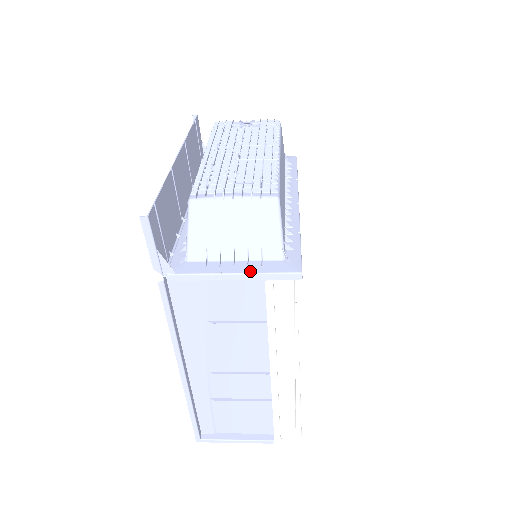
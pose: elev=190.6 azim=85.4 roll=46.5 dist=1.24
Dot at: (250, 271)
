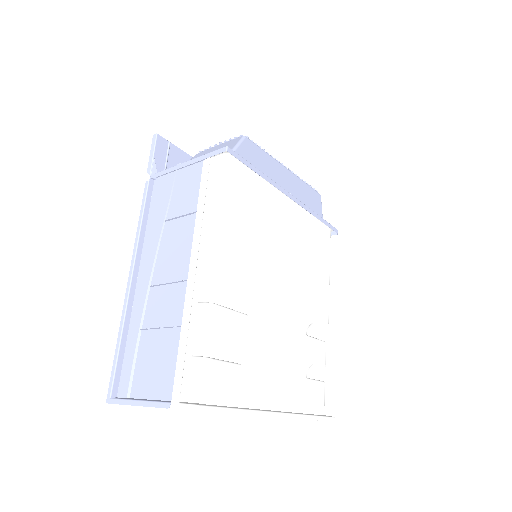
Dot at: (198, 158)
